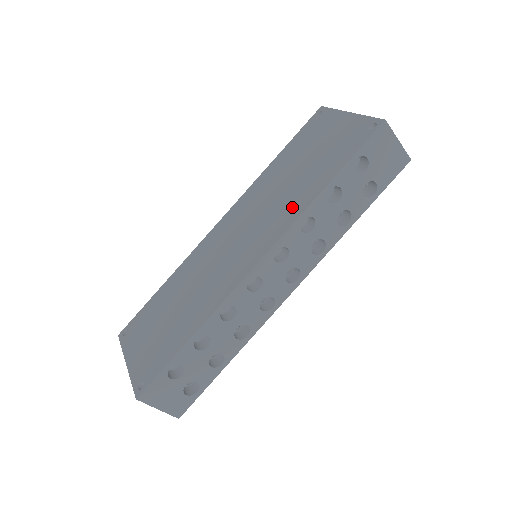
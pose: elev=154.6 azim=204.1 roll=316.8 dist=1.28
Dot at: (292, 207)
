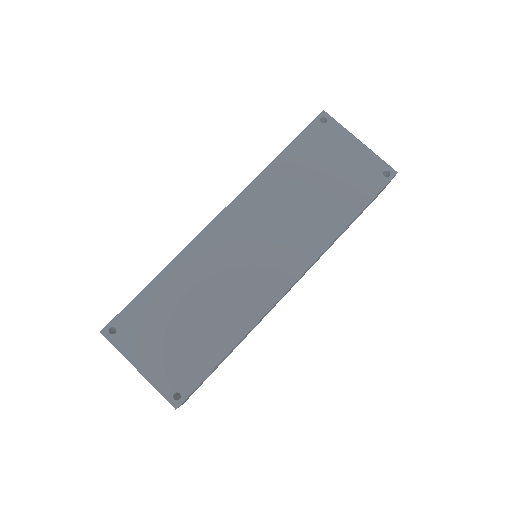
Dot at: (318, 233)
